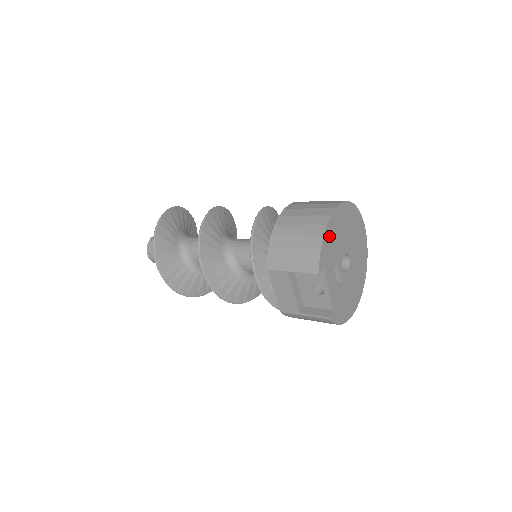
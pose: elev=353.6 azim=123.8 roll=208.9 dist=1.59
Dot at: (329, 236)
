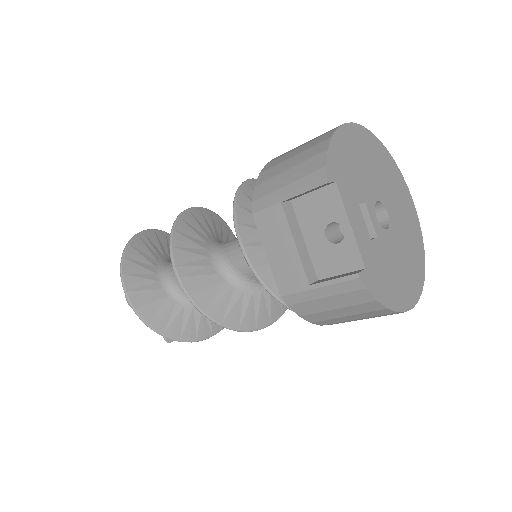
Dot at: (343, 148)
